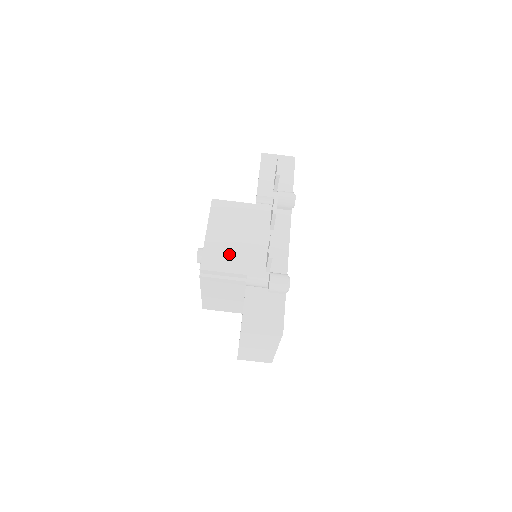
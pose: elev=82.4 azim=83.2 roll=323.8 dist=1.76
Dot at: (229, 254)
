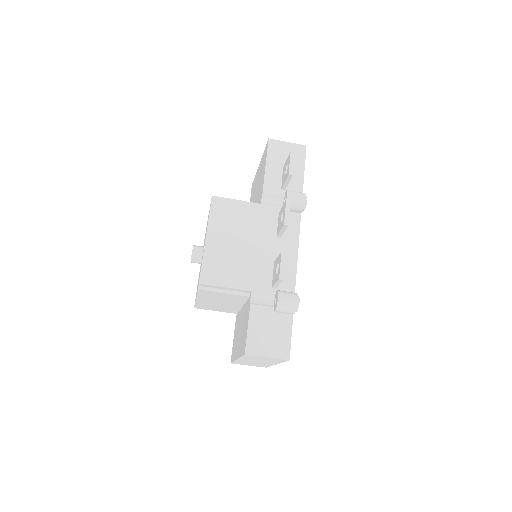
Dot at: (232, 265)
